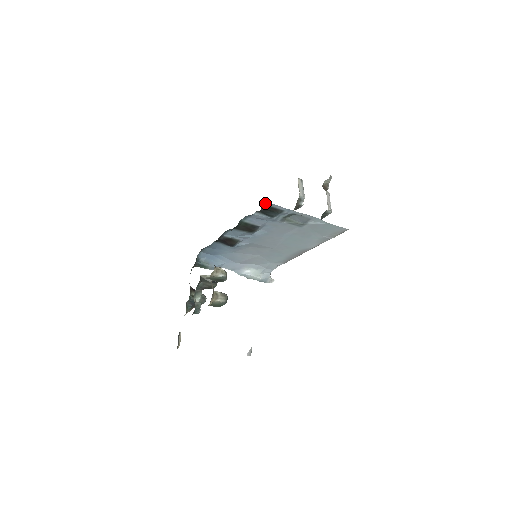
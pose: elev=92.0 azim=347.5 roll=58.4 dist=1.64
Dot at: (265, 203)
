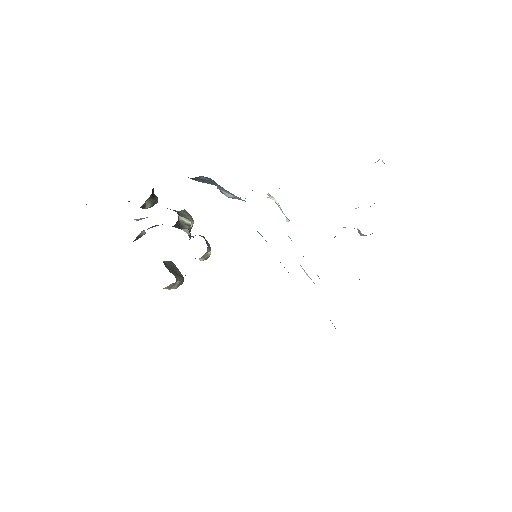
Dot at: occluded
